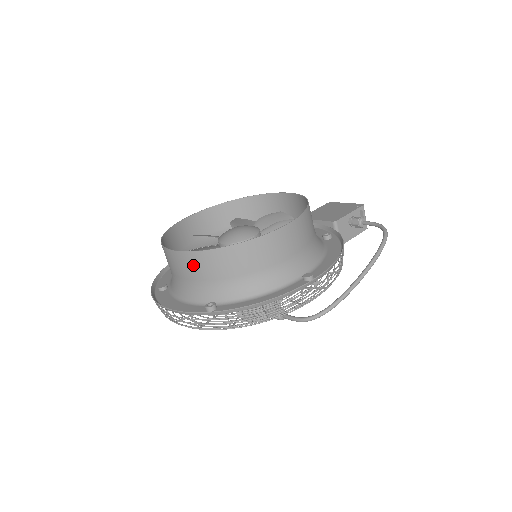
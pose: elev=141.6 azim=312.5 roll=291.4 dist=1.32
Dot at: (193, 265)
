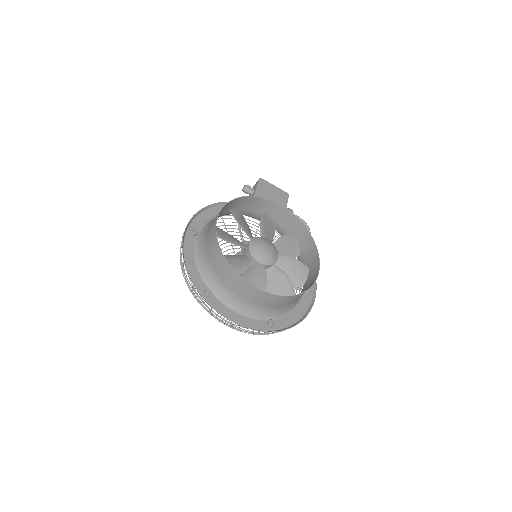
Dot at: (272, 301)
